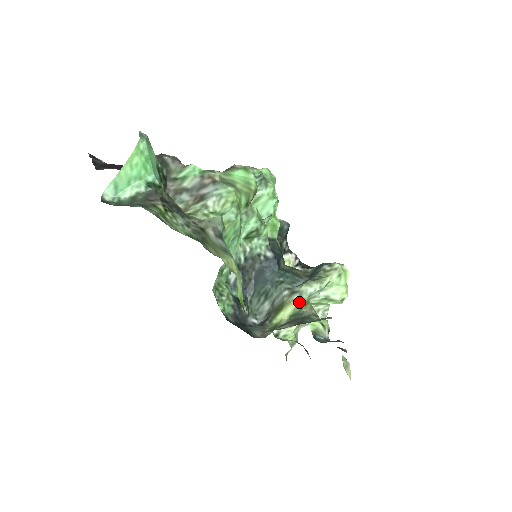
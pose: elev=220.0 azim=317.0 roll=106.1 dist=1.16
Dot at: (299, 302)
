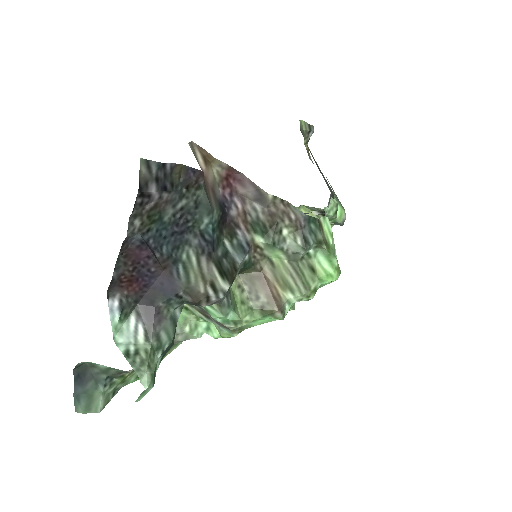
Dot at: occluded
